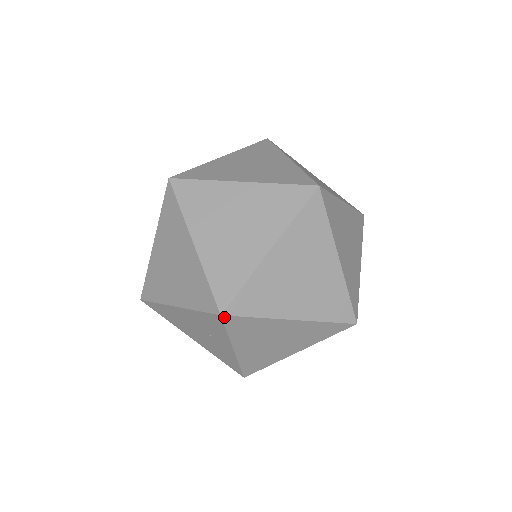
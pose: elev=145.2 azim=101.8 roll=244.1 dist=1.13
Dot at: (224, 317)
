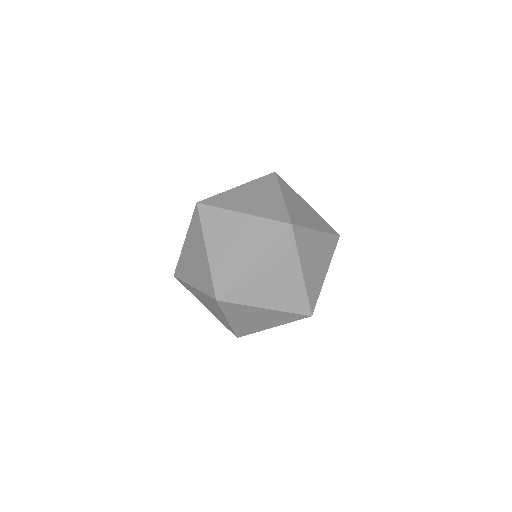
Dot at: (312, 314)
